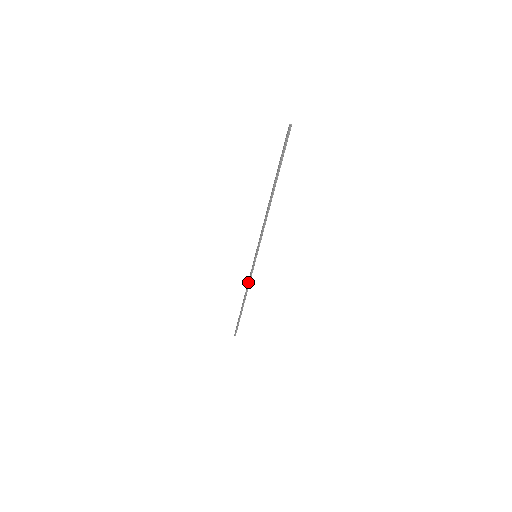
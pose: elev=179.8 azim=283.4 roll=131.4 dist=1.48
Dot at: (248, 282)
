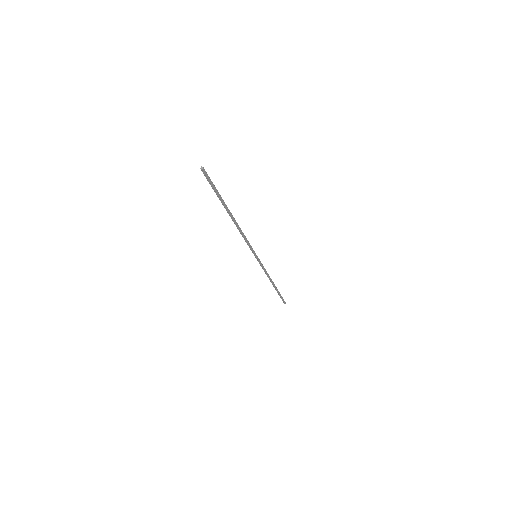
Dot at: occluded
